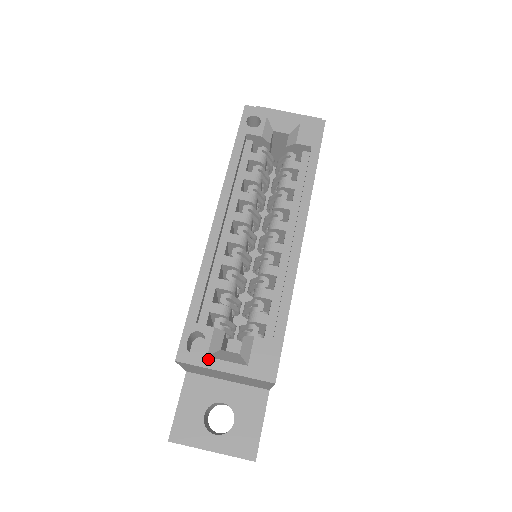
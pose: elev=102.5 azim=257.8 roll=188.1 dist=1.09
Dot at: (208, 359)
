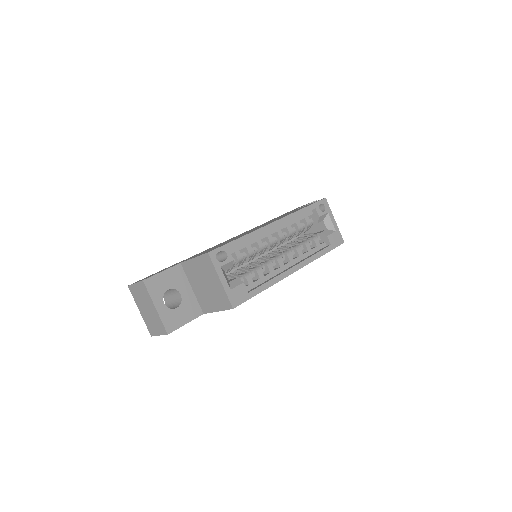
Dot at: (220, 268)
